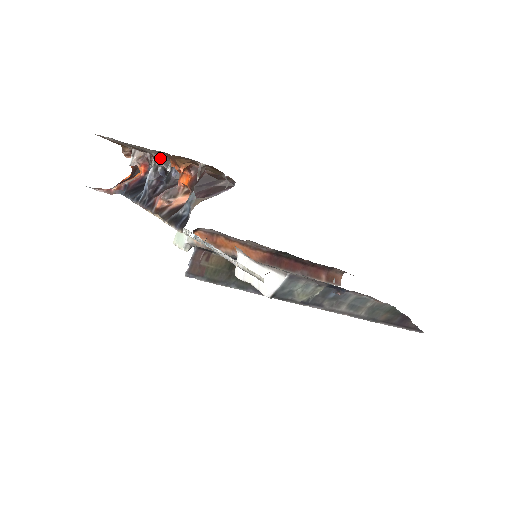
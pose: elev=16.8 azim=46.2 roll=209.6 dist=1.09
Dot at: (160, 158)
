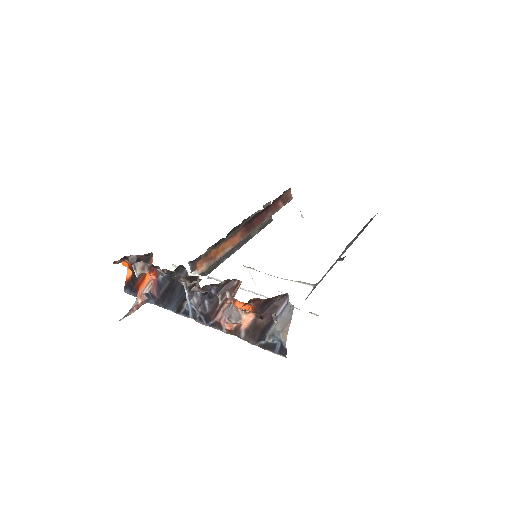
Dot at: (196, 288)
